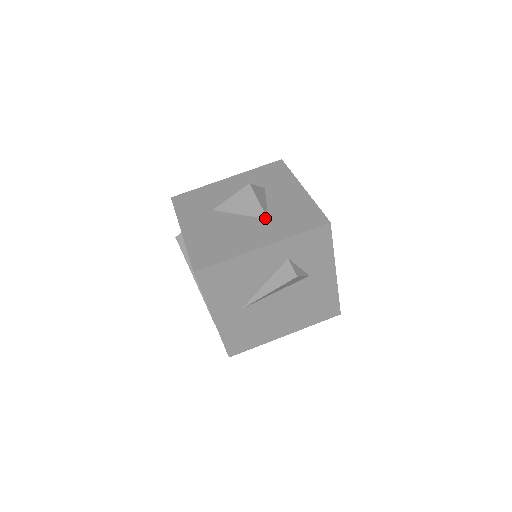
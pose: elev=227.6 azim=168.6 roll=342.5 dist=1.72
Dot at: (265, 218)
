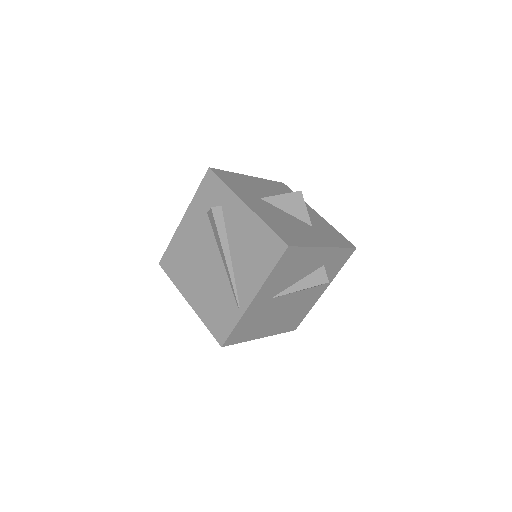
Dot at: (310, 225)
